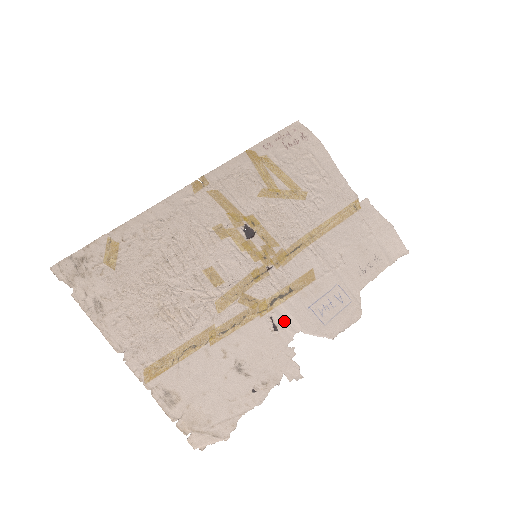
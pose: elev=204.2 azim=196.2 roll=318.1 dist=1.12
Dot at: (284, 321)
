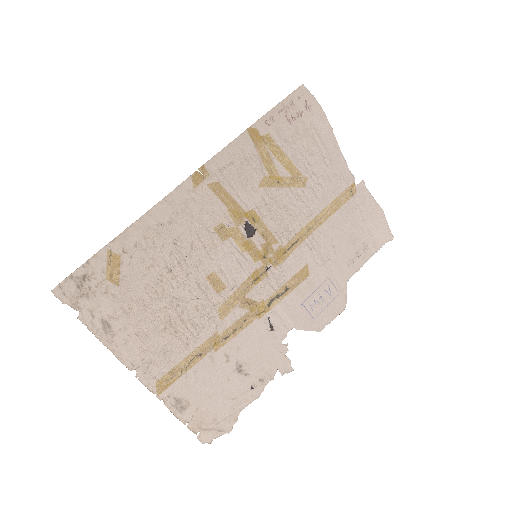
Dot at: (280, 320)
